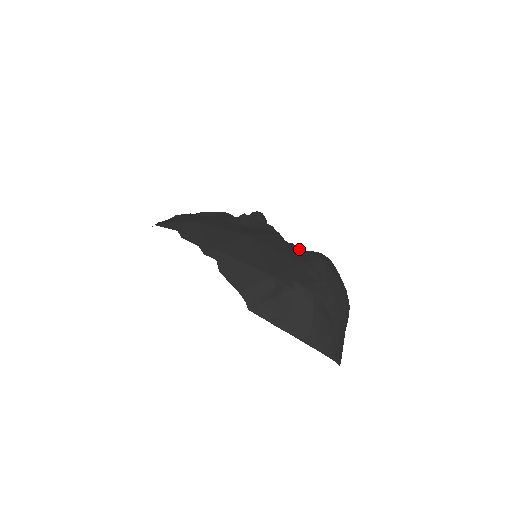
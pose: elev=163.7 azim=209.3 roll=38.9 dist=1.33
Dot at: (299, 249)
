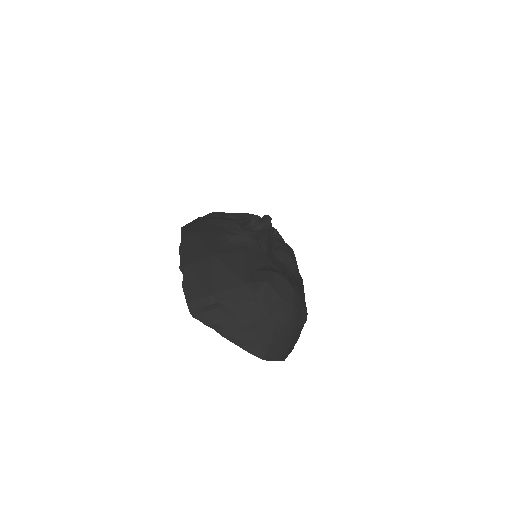
Dot at: (268, 263)
